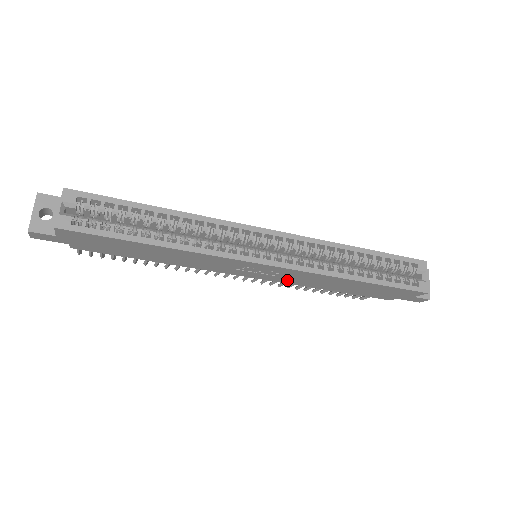
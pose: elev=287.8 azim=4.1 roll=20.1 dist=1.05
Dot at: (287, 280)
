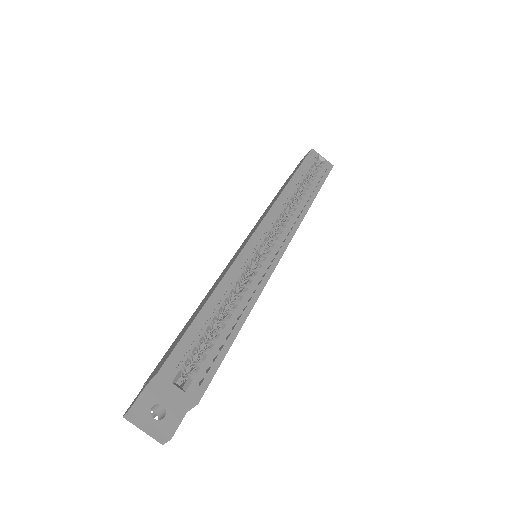
Dot at: occluded
